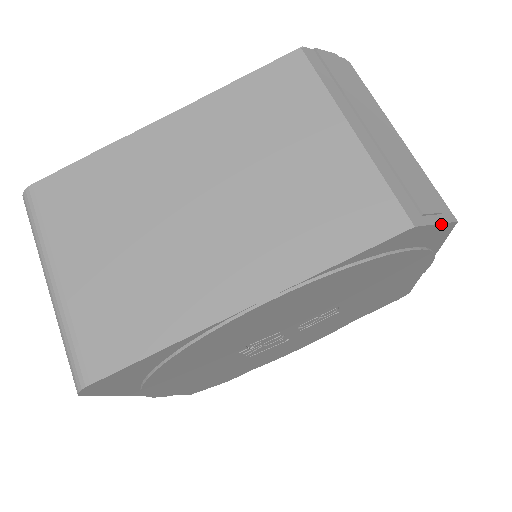
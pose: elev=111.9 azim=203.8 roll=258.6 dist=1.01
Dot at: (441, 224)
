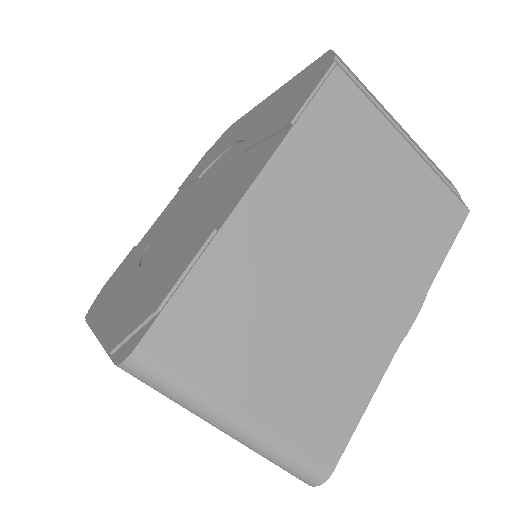
Dot at: occluded
